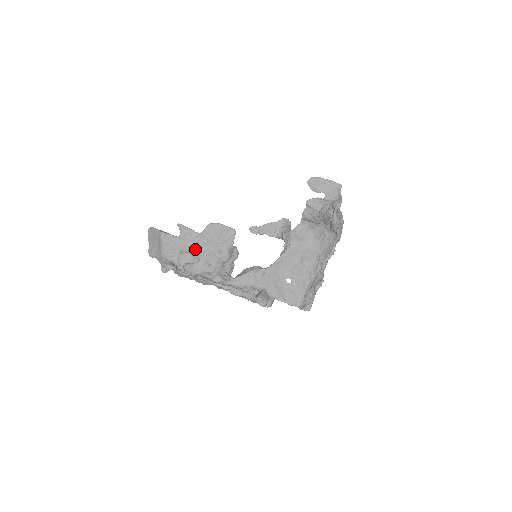
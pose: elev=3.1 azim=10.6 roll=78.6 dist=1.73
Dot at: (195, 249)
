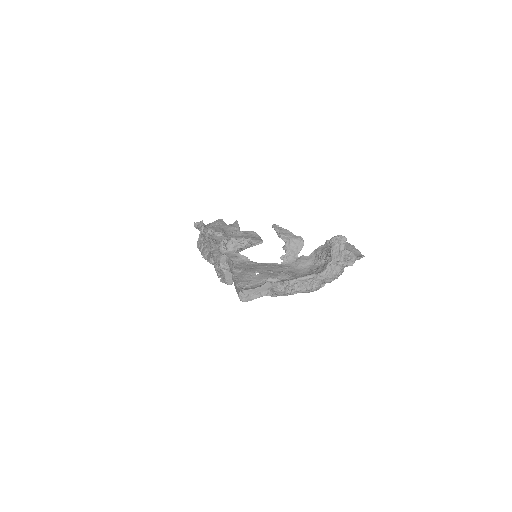
Dot at: (227, 233)
